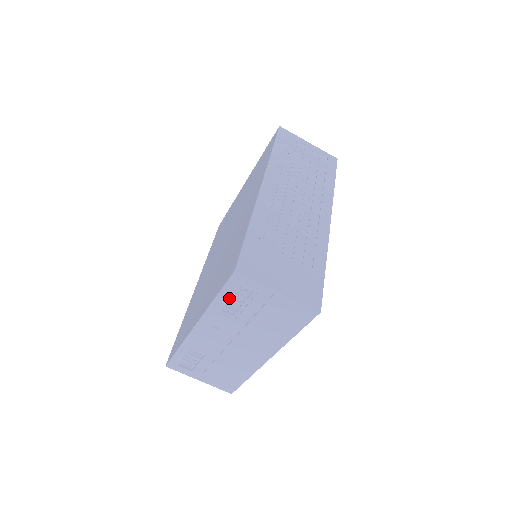
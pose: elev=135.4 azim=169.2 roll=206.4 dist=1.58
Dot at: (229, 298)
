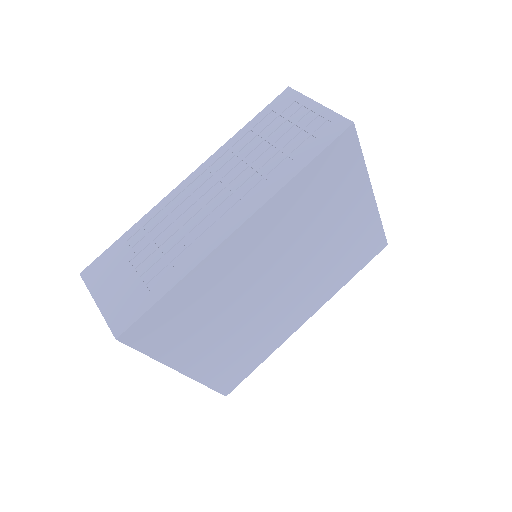
Dot at: occluded
